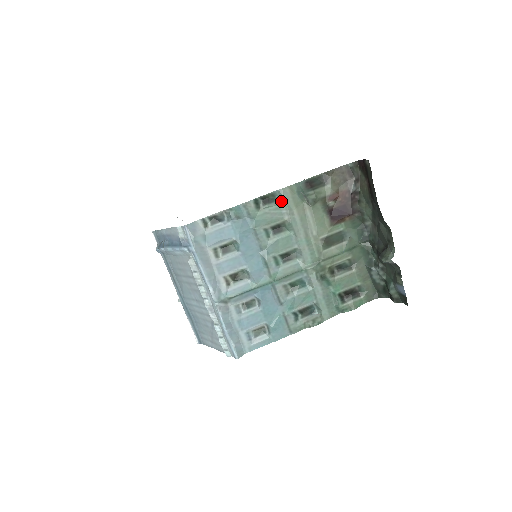
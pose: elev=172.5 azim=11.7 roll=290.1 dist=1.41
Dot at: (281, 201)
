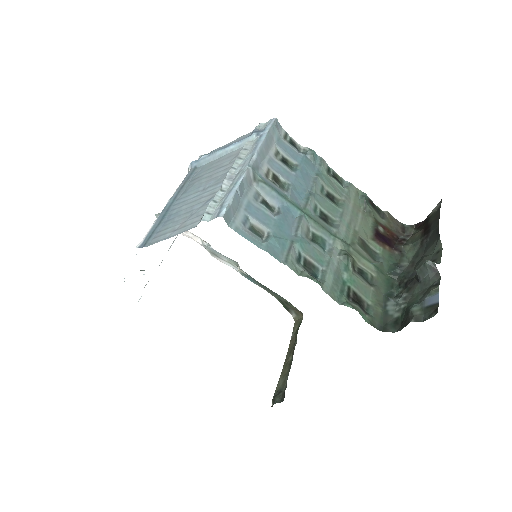
Dot at: (346, 188)
